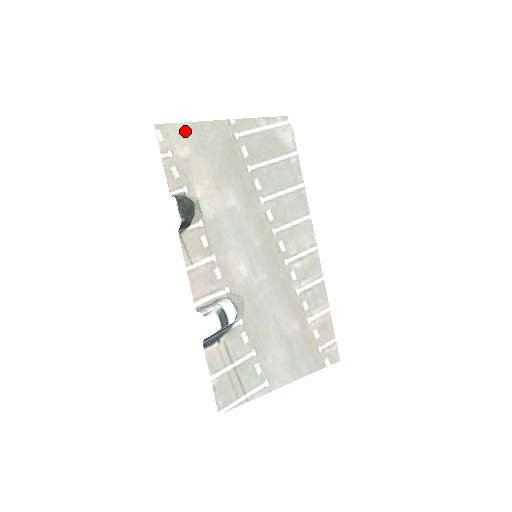
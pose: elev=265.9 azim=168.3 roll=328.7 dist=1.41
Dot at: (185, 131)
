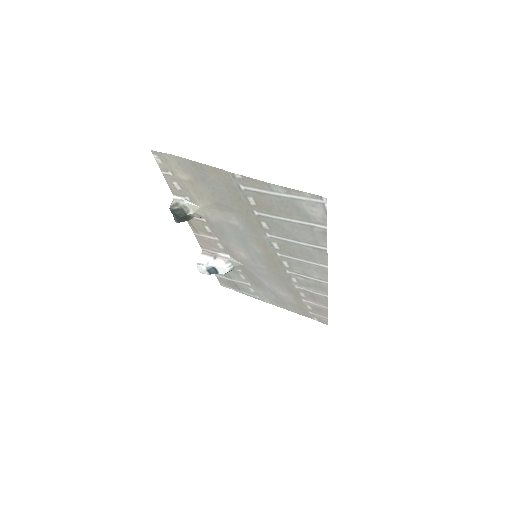
Dot at: (184, 163)
